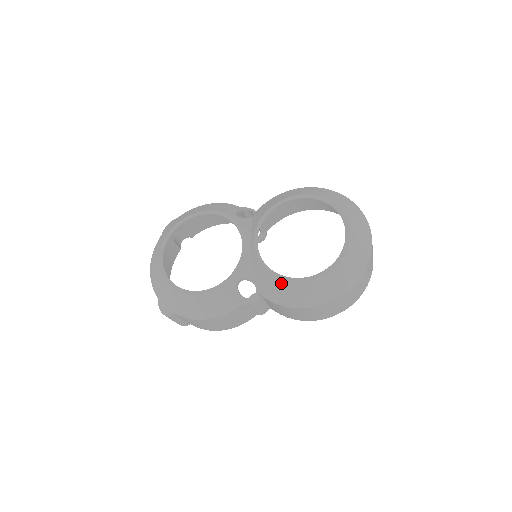
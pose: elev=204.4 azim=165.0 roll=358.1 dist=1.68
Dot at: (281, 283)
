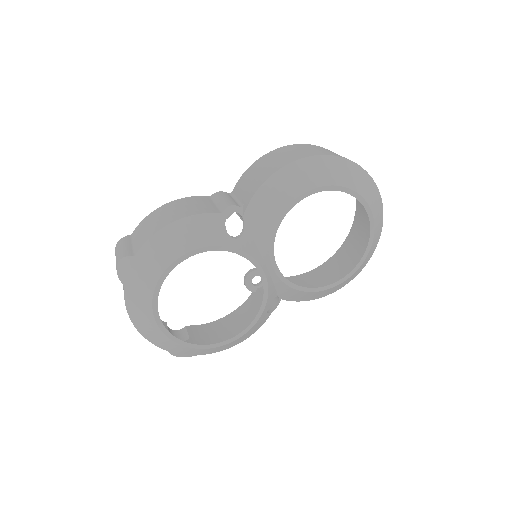
Dot at: (315, 293)
